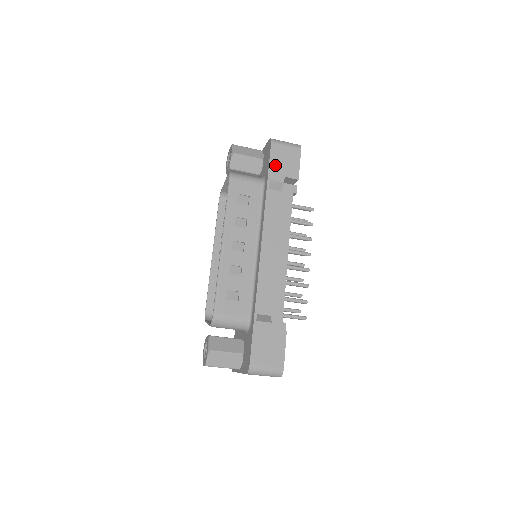
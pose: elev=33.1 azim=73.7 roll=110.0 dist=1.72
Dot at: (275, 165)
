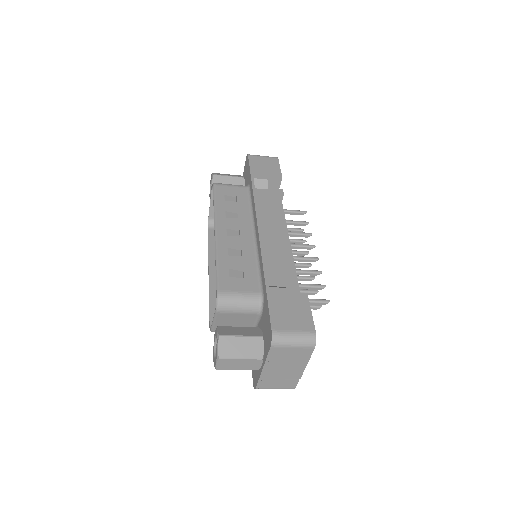
Dot at: (256, 169)
